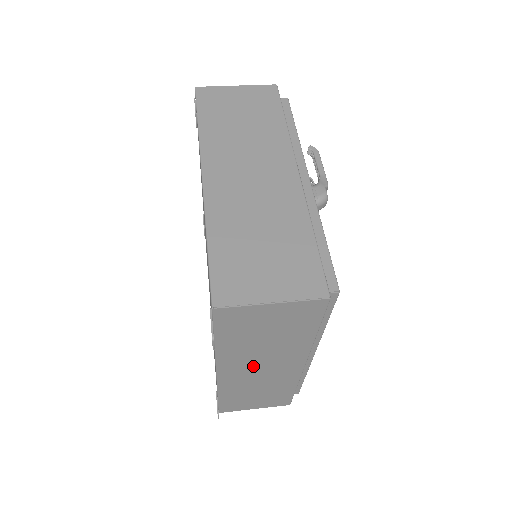
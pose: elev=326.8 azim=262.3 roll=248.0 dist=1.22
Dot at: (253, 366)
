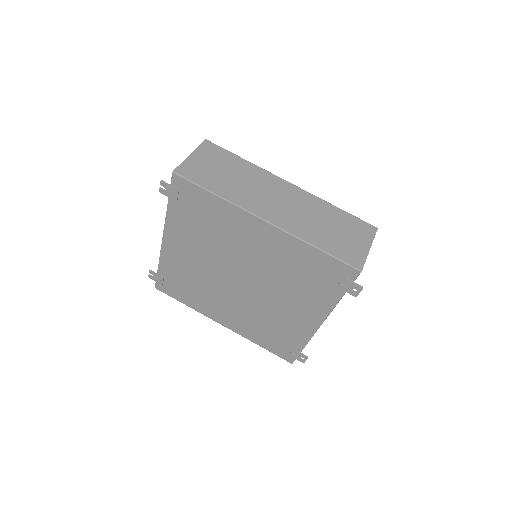
Dot at: occluded
